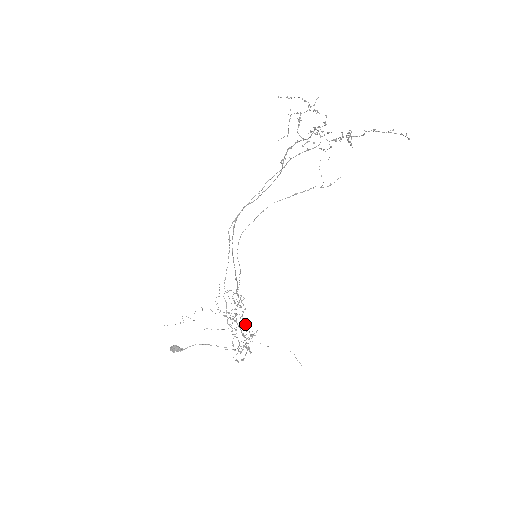
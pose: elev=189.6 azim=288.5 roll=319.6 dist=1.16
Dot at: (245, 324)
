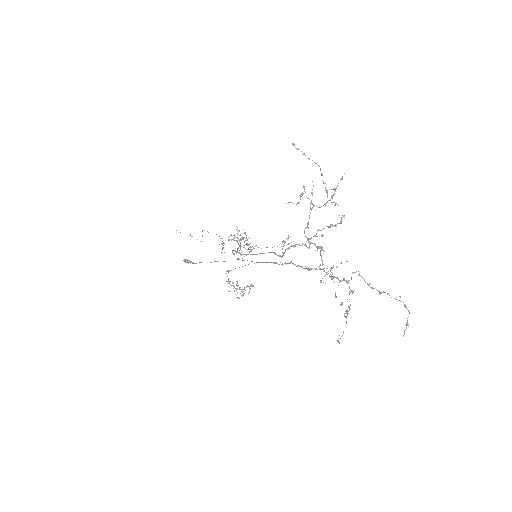
Dot at: (248, 245)
